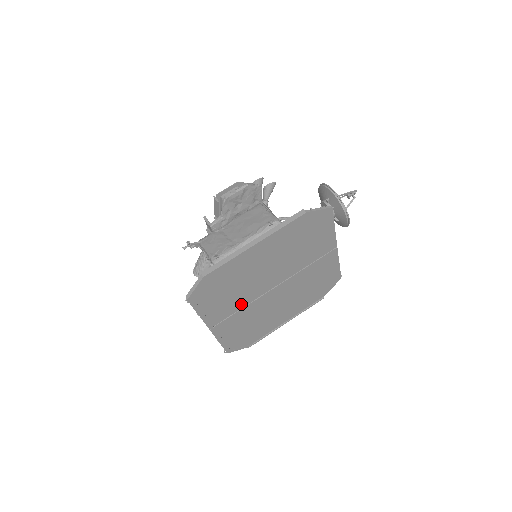
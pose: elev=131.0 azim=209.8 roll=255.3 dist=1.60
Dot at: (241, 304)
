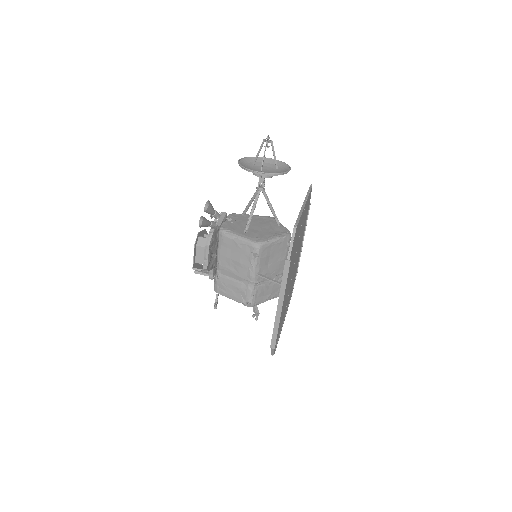
Dot at: (287, 298)
